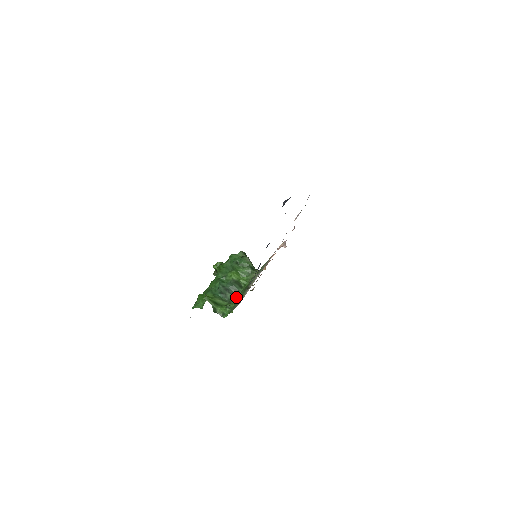
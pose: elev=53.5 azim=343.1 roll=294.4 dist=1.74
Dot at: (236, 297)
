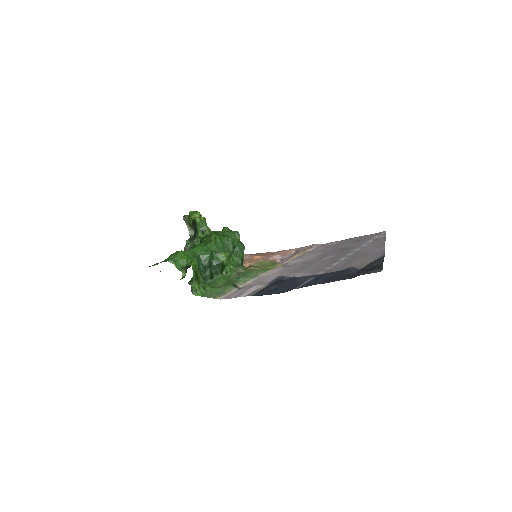
Dot at: (211, 278)
